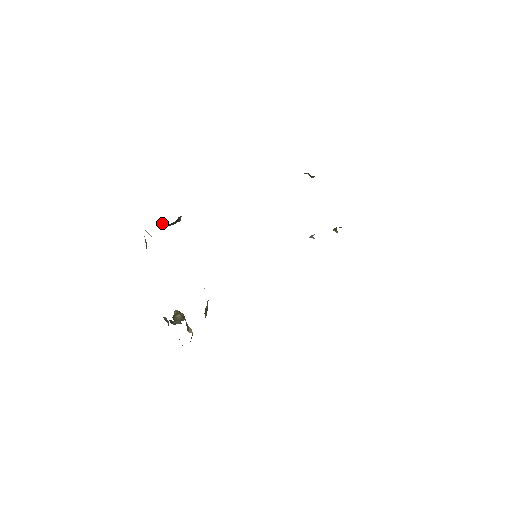
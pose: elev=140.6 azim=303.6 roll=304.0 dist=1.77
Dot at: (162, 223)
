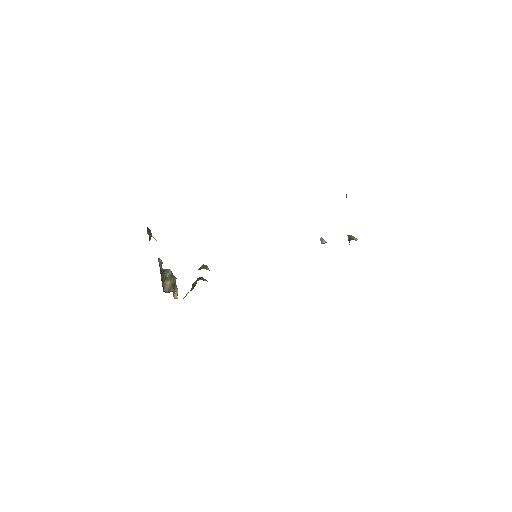
Dot at: occluded
